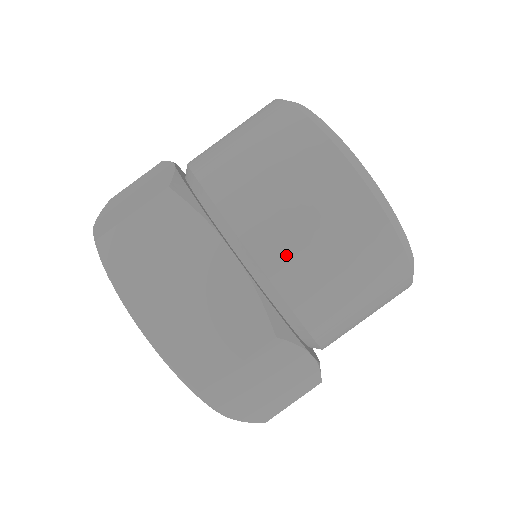
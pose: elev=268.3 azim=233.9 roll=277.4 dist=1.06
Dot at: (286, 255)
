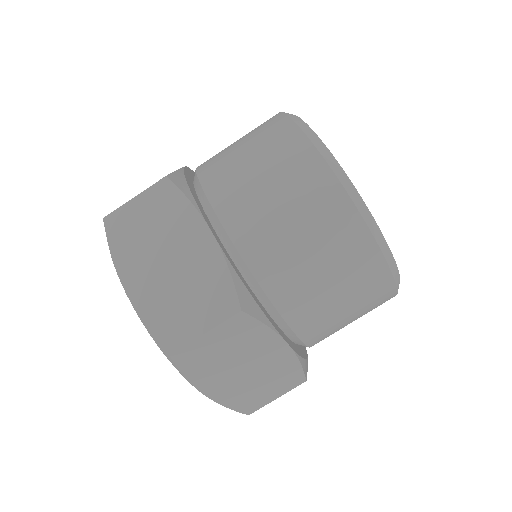
Dot at: (322, 331)
